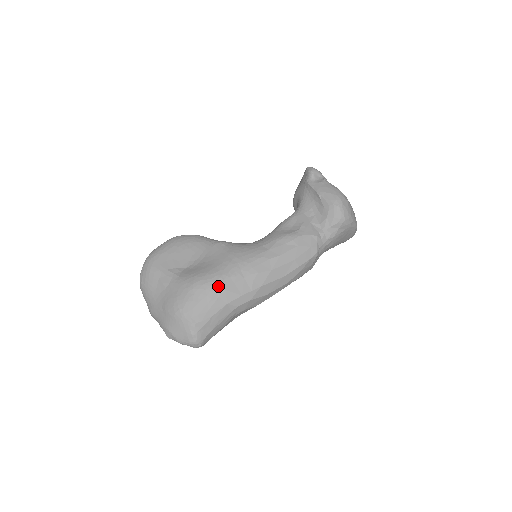
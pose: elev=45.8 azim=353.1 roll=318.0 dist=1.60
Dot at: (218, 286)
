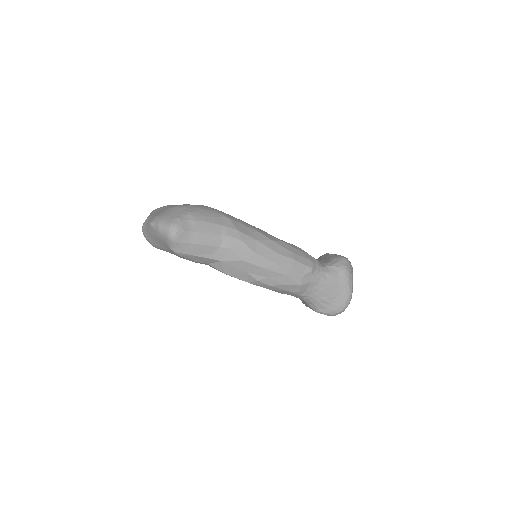
Dot at: (224, 214)
